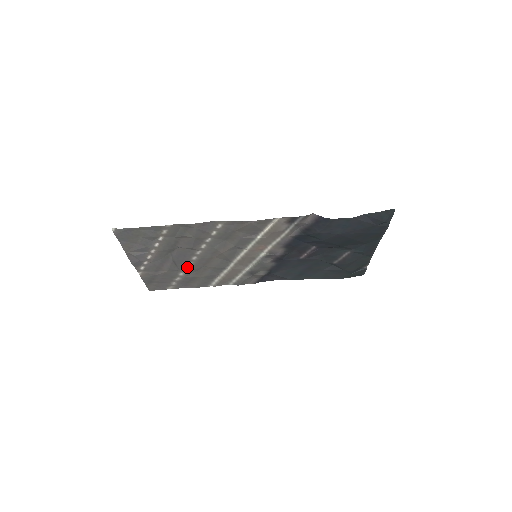
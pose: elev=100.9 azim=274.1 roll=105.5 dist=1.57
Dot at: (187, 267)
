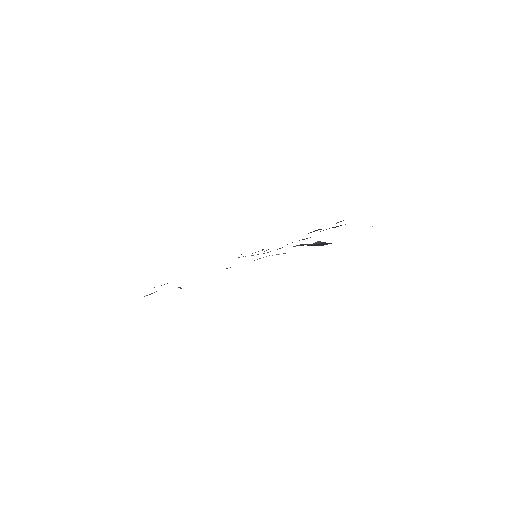
Dot at: occluded
